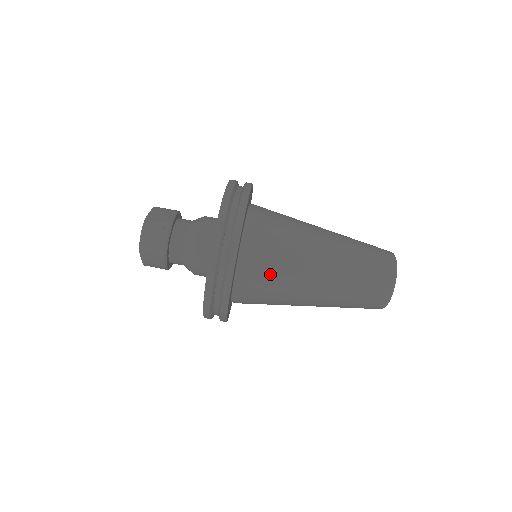
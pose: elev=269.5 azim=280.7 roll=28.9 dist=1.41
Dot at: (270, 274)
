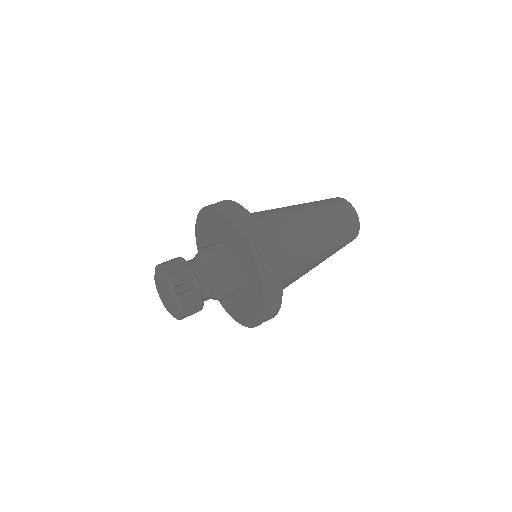
Dot at: (258, 212)
